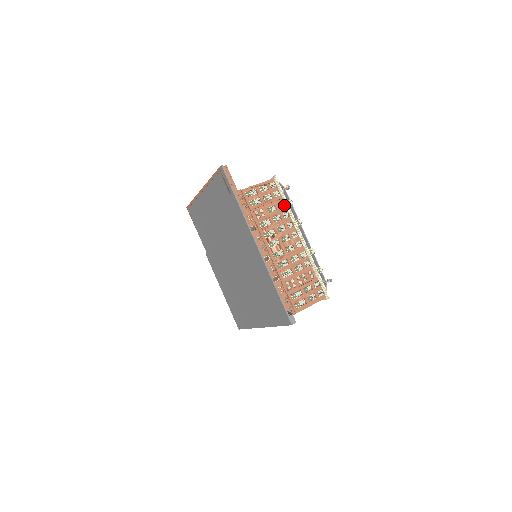
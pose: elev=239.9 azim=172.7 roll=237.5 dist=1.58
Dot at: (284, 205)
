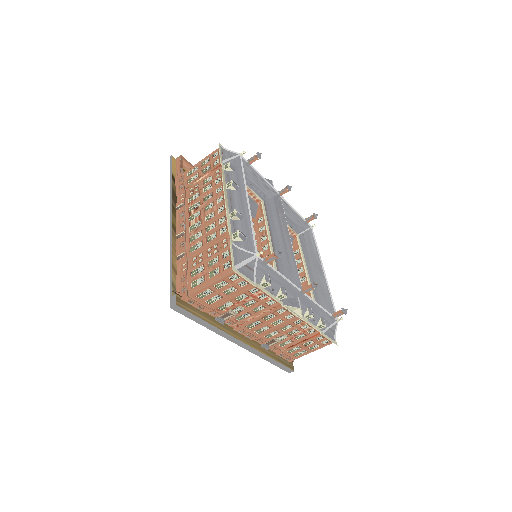
Dot at: occluded
